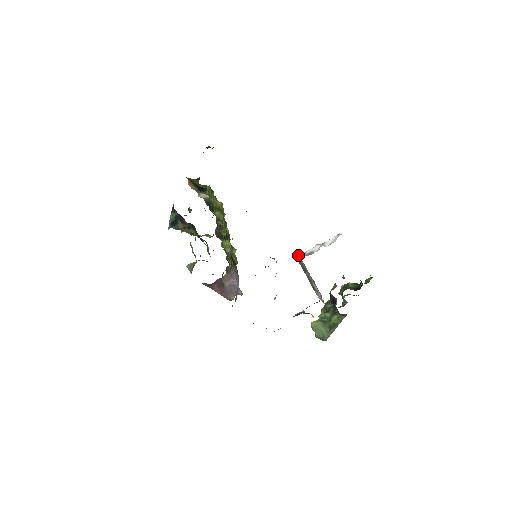
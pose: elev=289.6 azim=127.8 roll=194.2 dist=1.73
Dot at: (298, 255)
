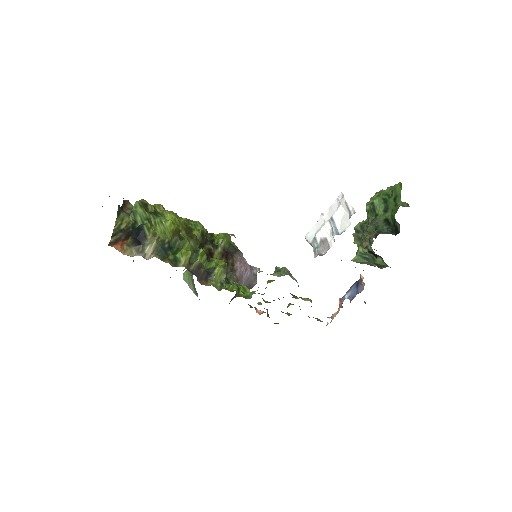
Dot at: (305, 236)
